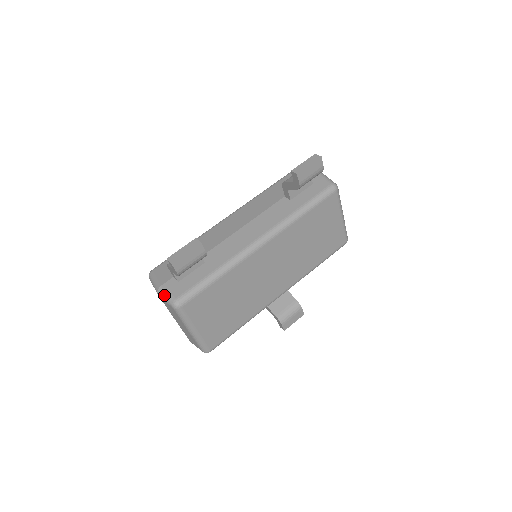
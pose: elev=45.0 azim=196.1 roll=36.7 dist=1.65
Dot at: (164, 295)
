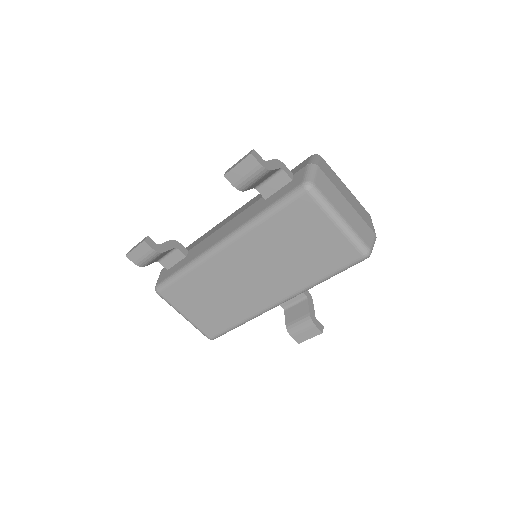
Dot at: occluded
